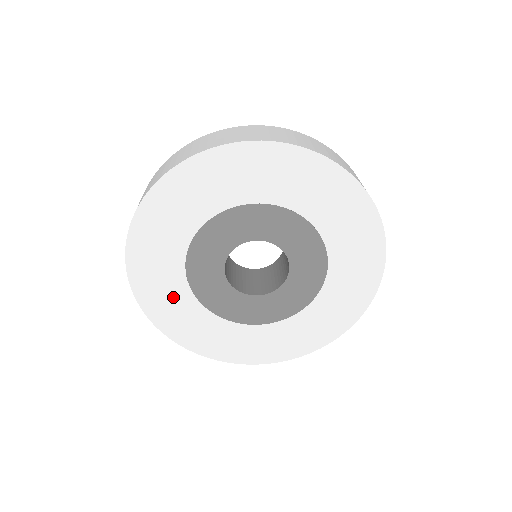
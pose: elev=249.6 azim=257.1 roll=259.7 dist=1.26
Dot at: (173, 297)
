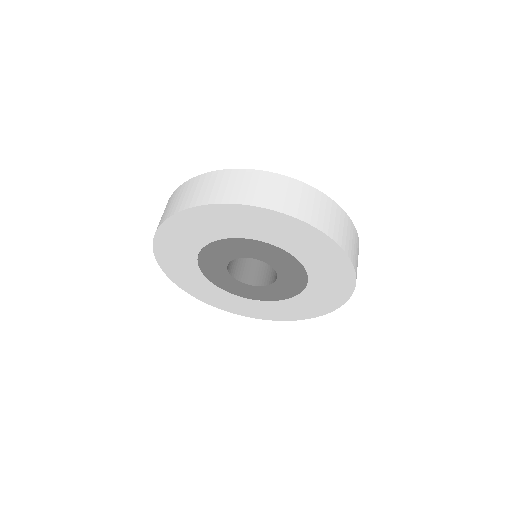
Dot at: (182, 258)
